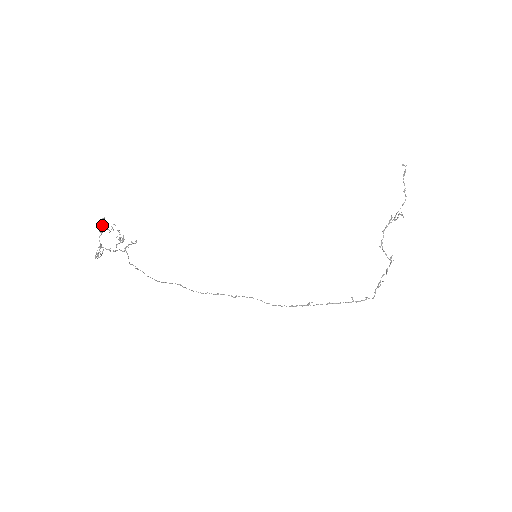
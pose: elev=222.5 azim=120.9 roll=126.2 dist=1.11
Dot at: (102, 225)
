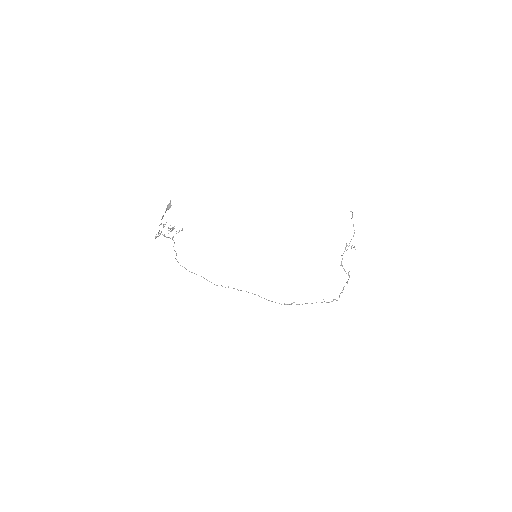
Dot at: (169, 204)
